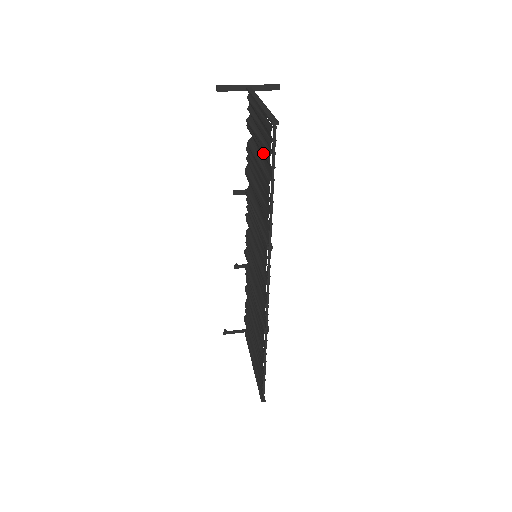
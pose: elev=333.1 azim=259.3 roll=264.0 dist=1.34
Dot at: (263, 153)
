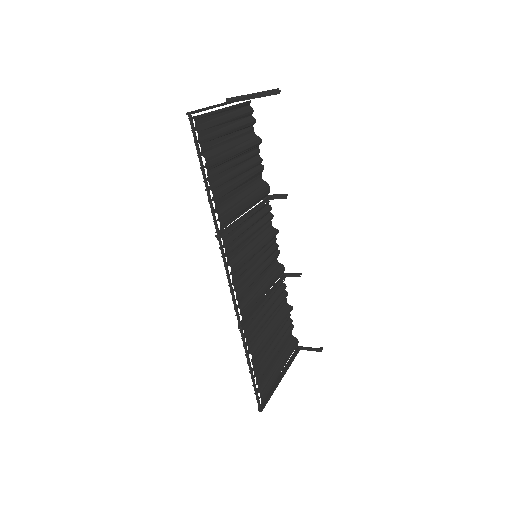
Dot at: (215, 147)
